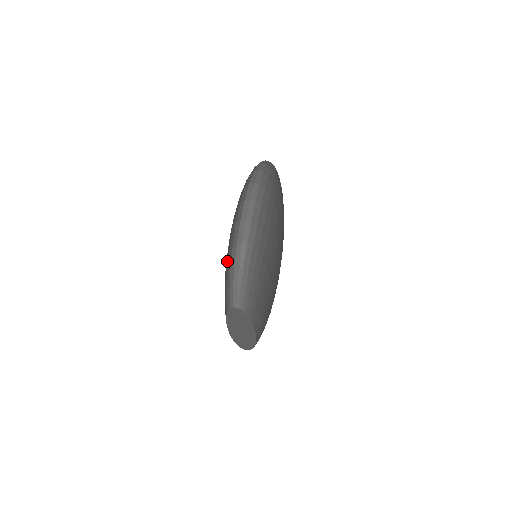
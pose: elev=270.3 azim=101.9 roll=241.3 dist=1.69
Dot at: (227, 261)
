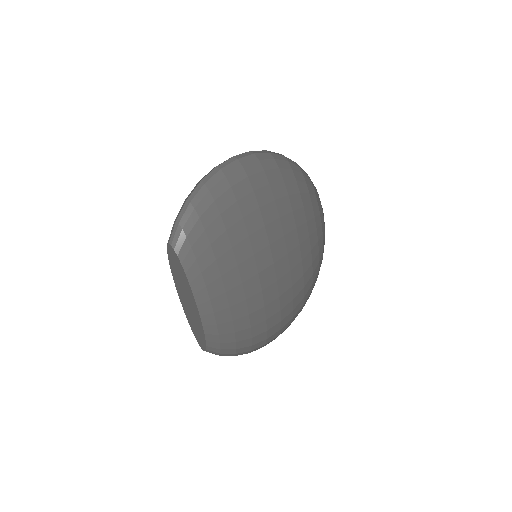
Dot at: occluded
